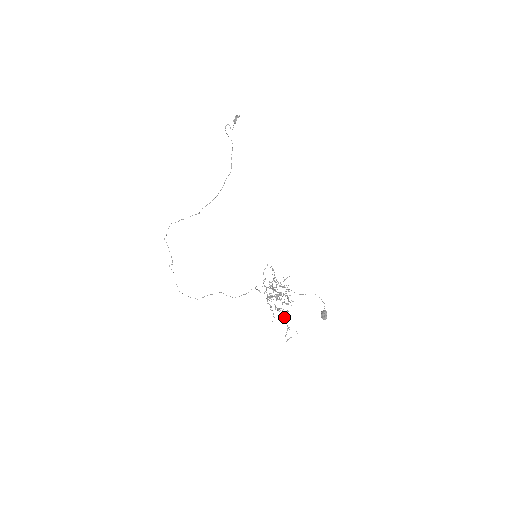
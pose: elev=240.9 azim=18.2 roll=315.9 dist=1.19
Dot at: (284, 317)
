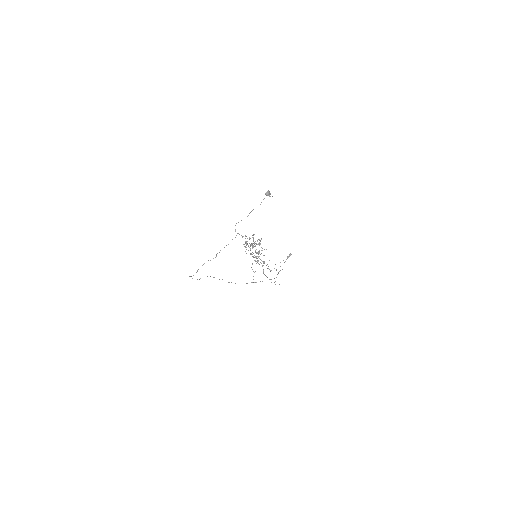
Dot at: occluded
